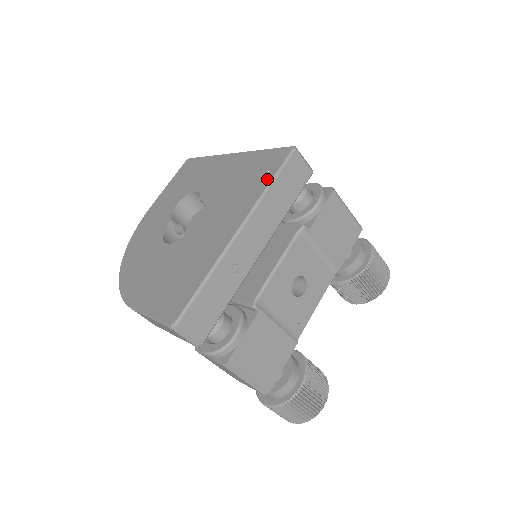
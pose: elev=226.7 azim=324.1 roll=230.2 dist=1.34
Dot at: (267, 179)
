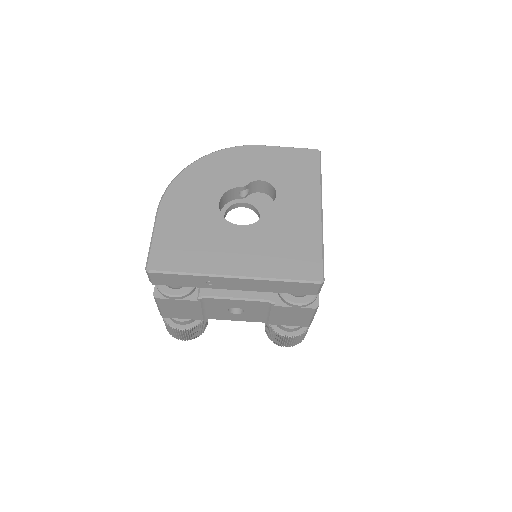
Dot at: (286, 274)
